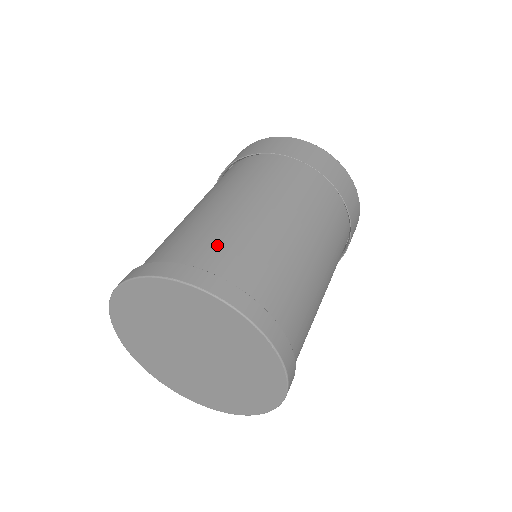
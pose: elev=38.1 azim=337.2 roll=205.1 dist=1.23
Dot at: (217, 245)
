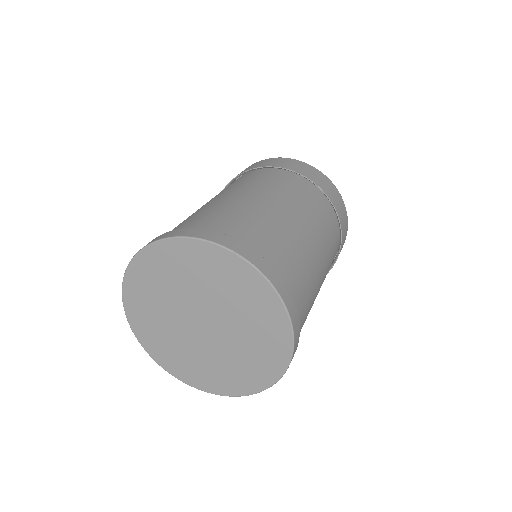
Dot at: (262, 234)
